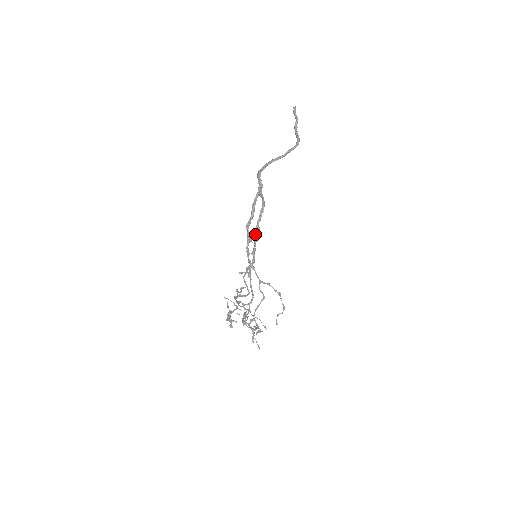
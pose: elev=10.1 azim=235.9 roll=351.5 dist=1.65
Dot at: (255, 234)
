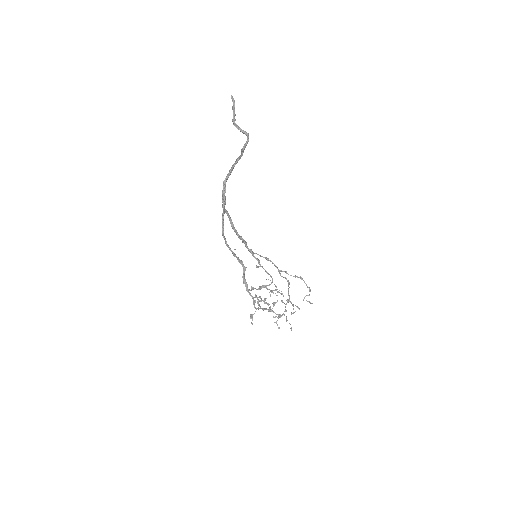
Dot at: (242, 241)
